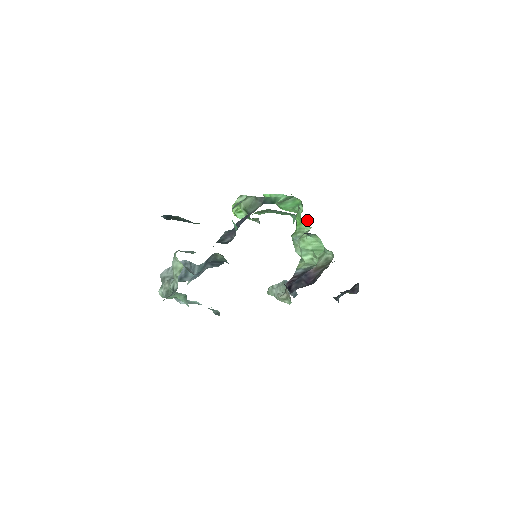
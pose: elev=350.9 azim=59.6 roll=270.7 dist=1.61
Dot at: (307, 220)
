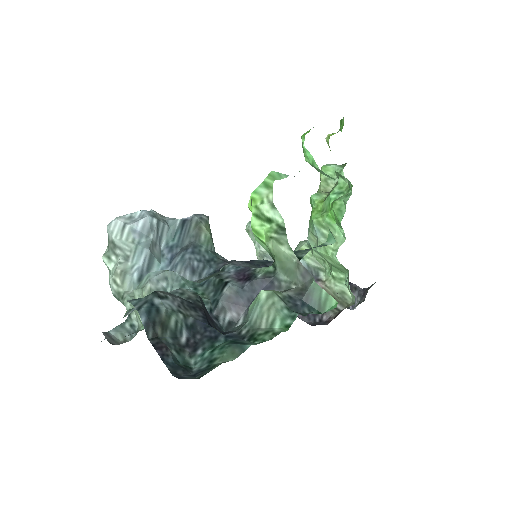
Dot at: occluded
